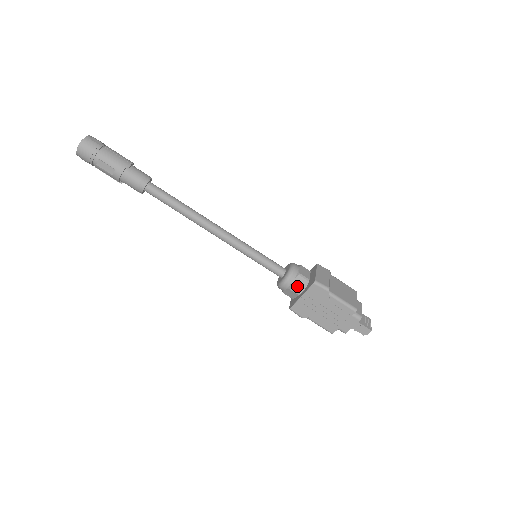
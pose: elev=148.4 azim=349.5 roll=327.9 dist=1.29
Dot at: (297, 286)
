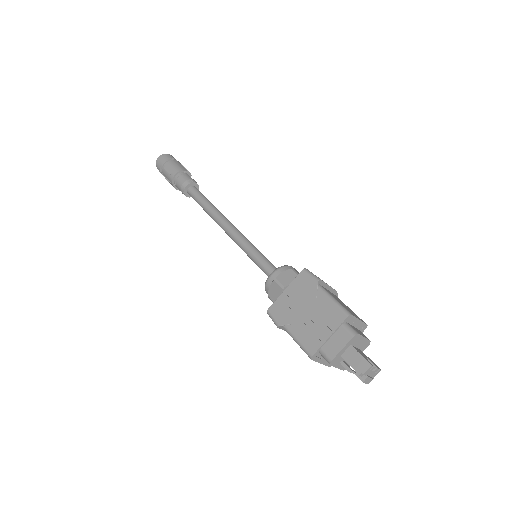
Dot at: (284, 279)
